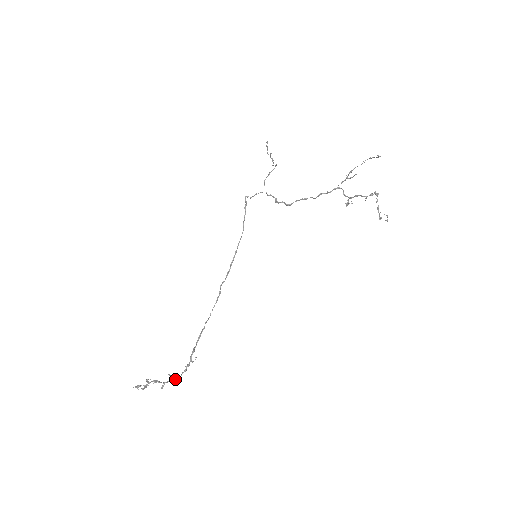
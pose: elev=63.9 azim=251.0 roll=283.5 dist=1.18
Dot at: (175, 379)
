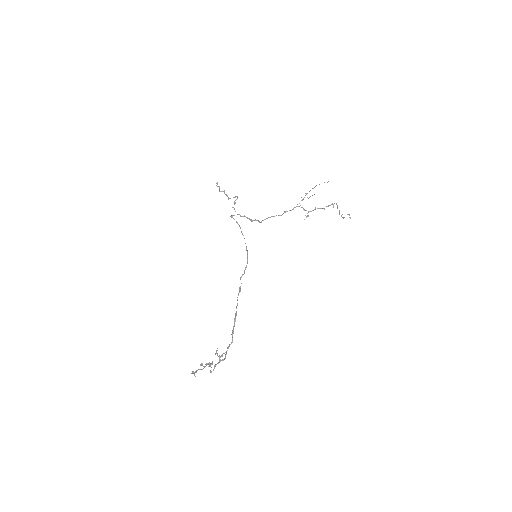
Dot at: (223, 360)
